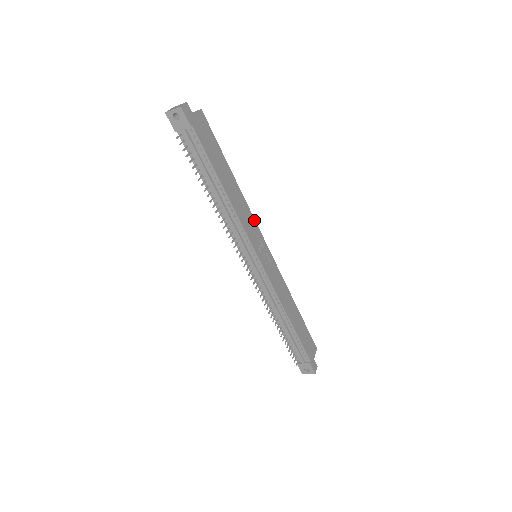
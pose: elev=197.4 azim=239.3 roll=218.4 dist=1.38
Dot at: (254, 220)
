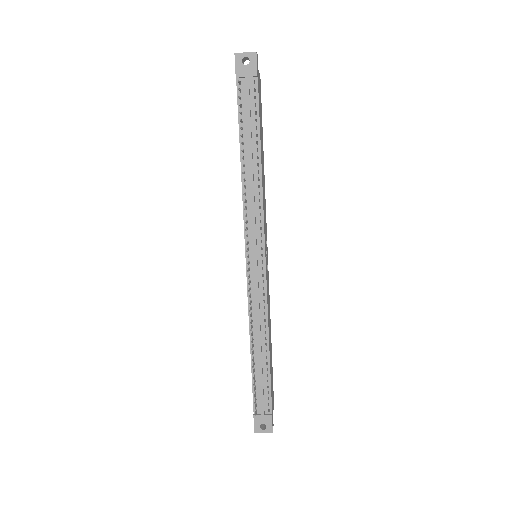
Dot at: occluded
